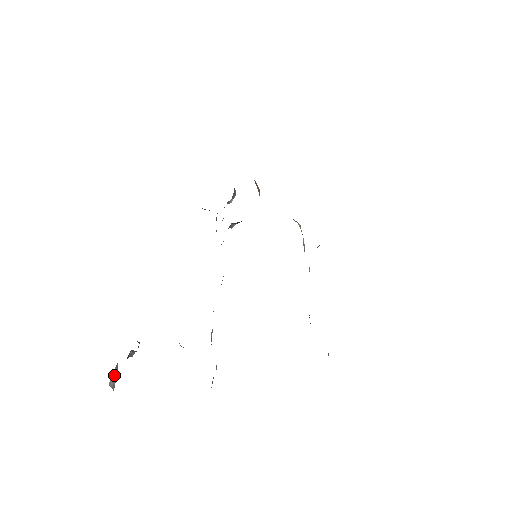
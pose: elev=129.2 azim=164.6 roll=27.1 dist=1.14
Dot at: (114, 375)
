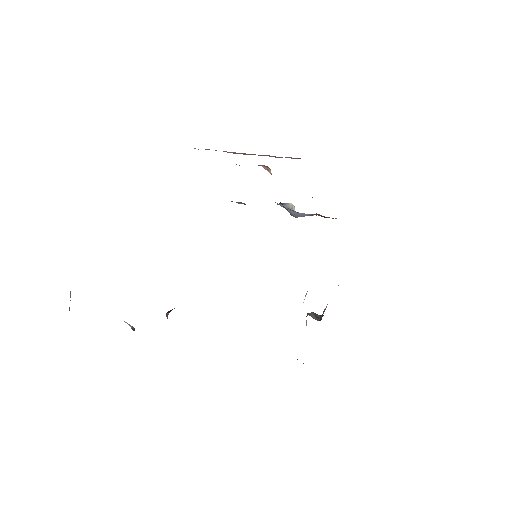
Dot at: occluded
